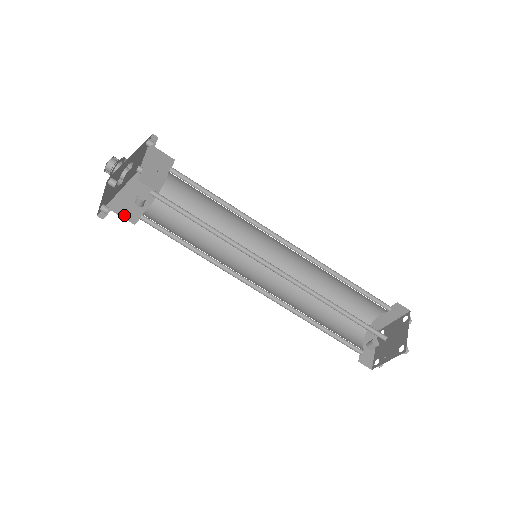
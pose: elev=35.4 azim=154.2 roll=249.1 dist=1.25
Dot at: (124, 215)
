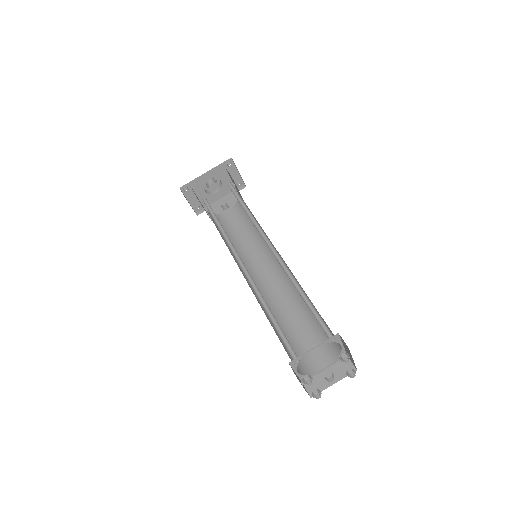
Dot at: occluded
